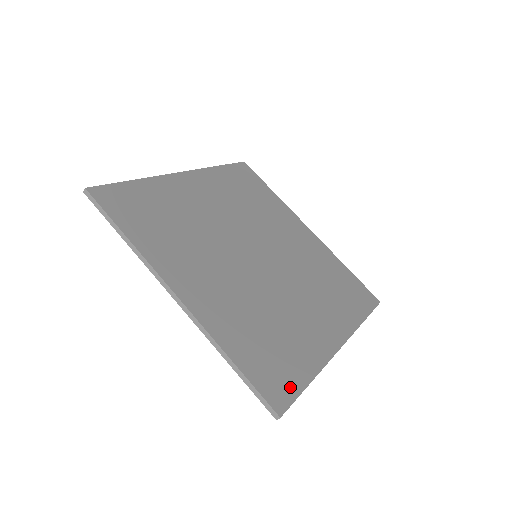
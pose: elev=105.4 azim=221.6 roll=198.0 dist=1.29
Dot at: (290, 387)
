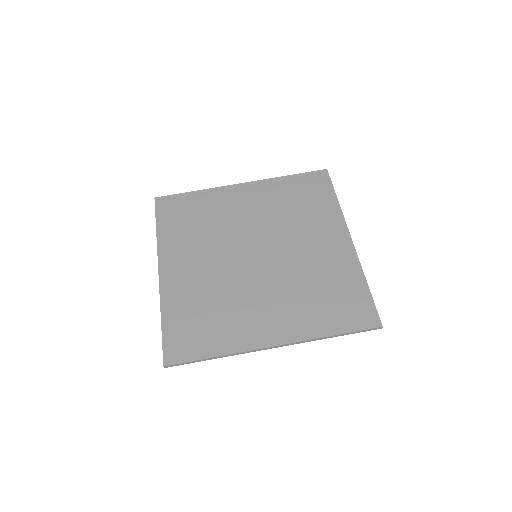
Dot at: (366, 305)
